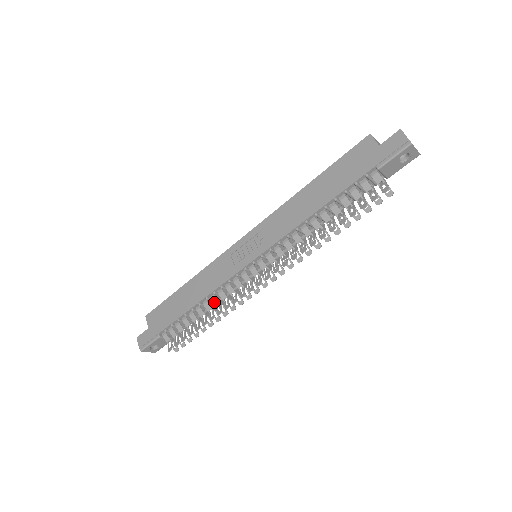
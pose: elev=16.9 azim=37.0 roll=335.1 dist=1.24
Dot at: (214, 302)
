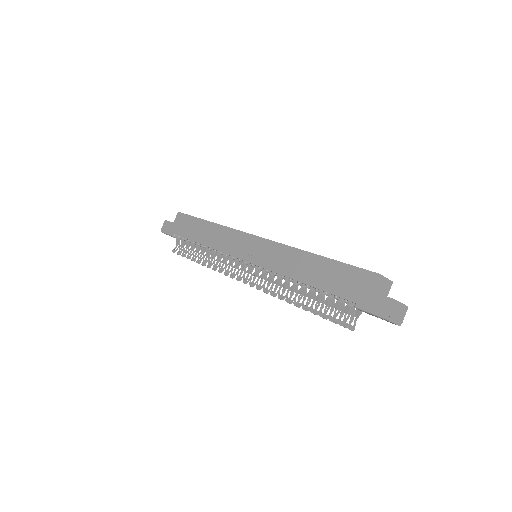
Dot at: (212, 255)
